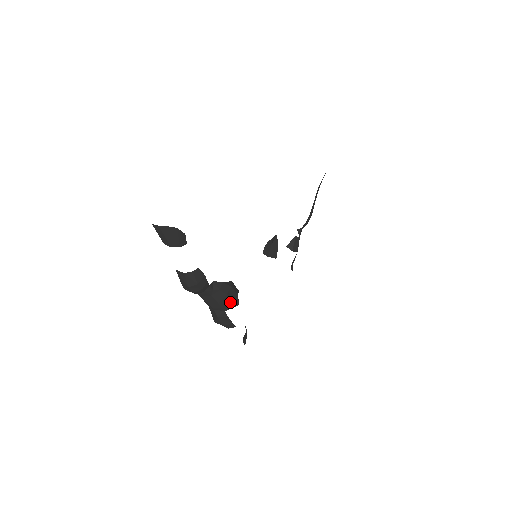
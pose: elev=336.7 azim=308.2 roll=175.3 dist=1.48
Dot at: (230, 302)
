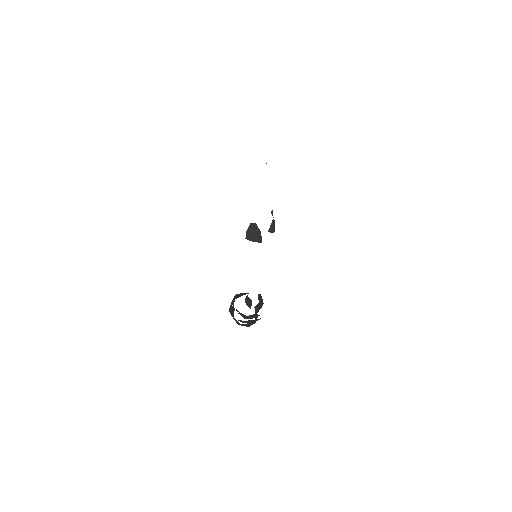
Dot at: occluded
